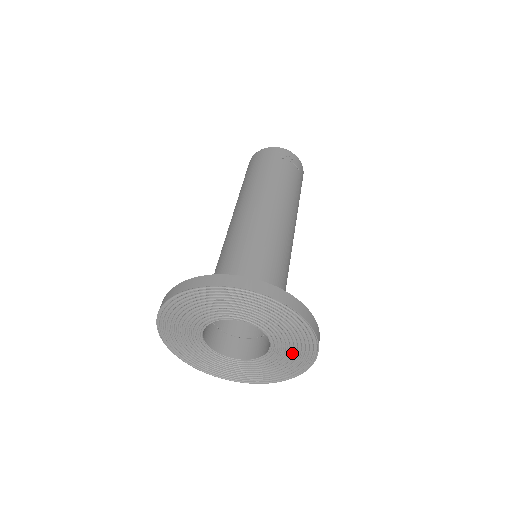
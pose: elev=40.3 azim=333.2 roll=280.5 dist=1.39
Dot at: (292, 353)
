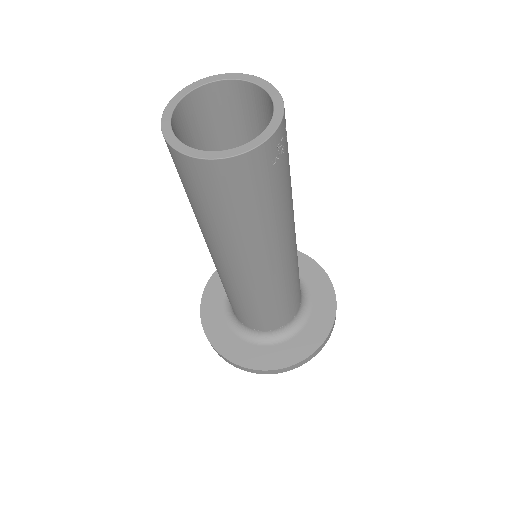
Dot at: occluded
